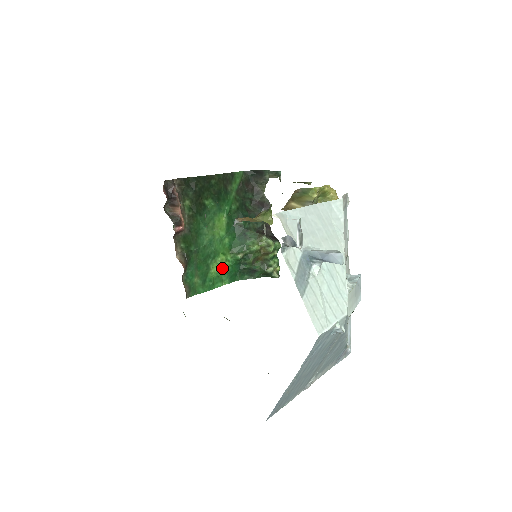
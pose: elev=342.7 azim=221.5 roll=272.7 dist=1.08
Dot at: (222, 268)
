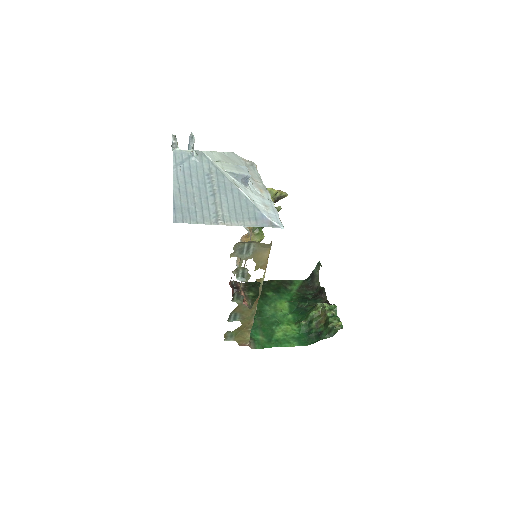
Dot at: (288, 334)
